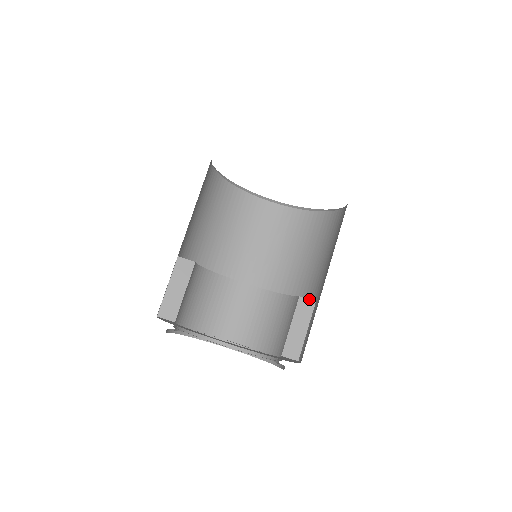
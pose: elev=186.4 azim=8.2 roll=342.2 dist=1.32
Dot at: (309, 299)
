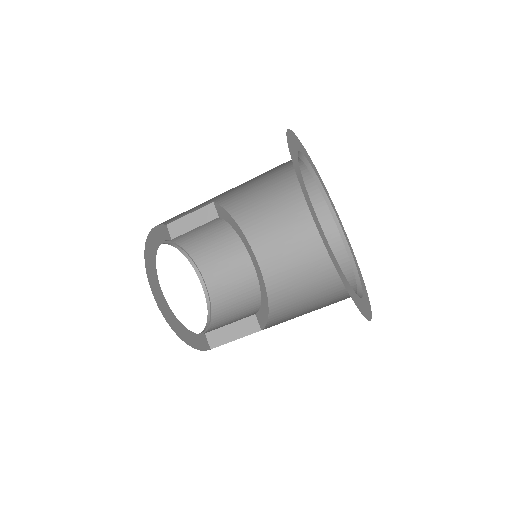
Dot at: (267, 325)
